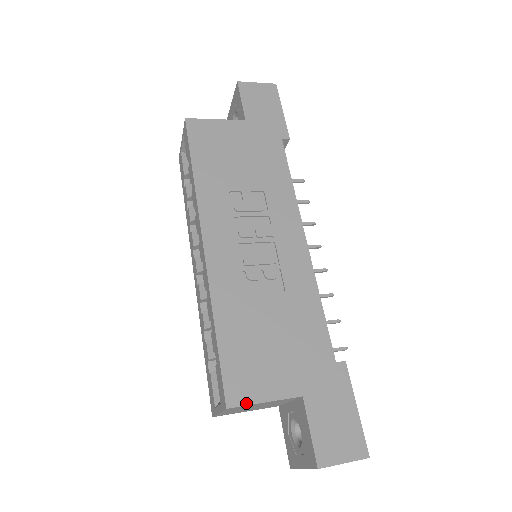
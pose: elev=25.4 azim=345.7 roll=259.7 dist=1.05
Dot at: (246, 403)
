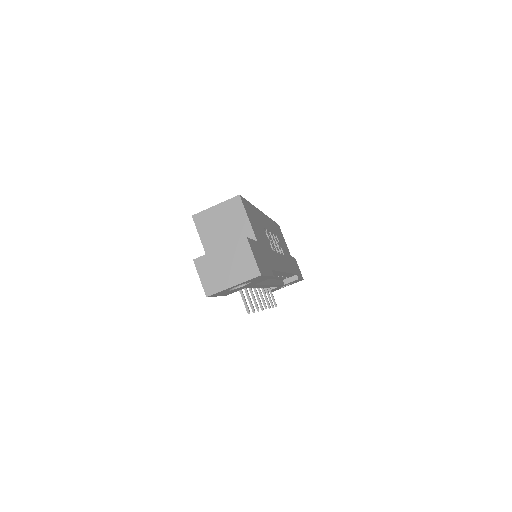
Dot at: (244, 207)
